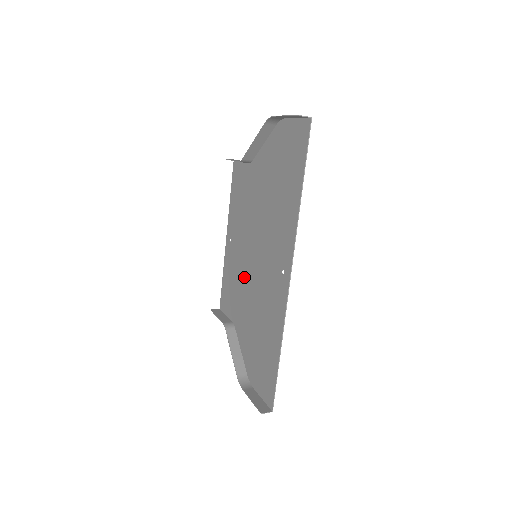
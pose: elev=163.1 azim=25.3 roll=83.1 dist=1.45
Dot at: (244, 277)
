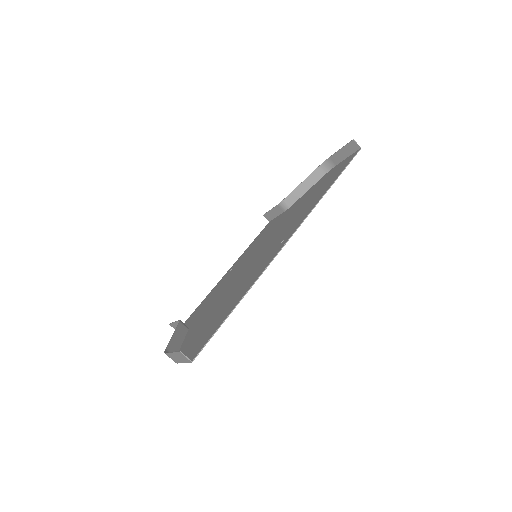
Dot at: (230, 281)
